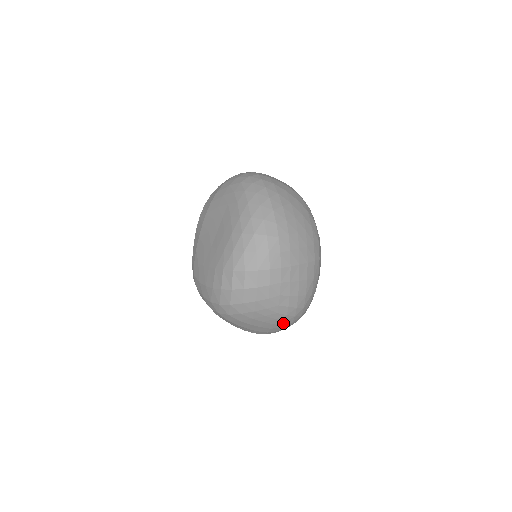
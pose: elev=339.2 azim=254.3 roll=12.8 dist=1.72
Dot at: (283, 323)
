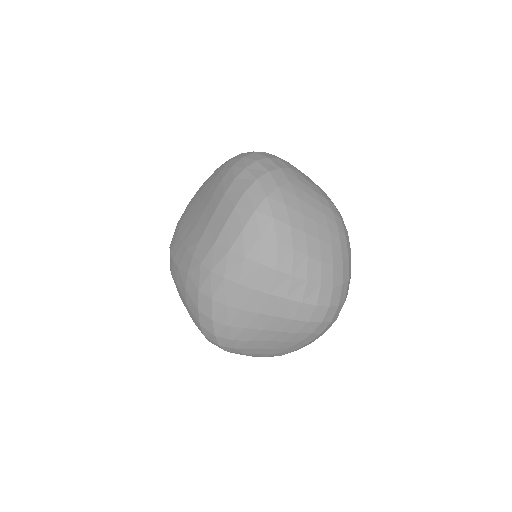
Dot at: (337, 230)
